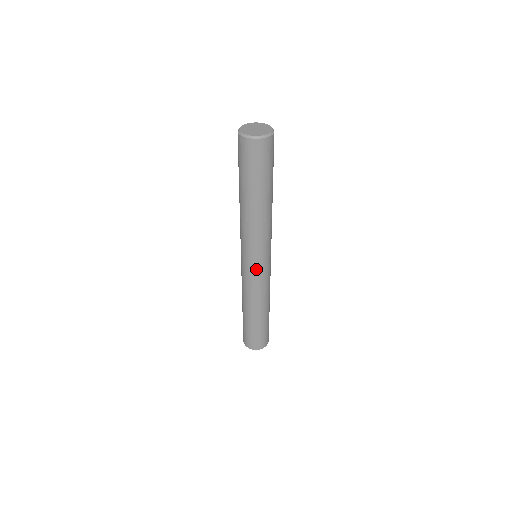
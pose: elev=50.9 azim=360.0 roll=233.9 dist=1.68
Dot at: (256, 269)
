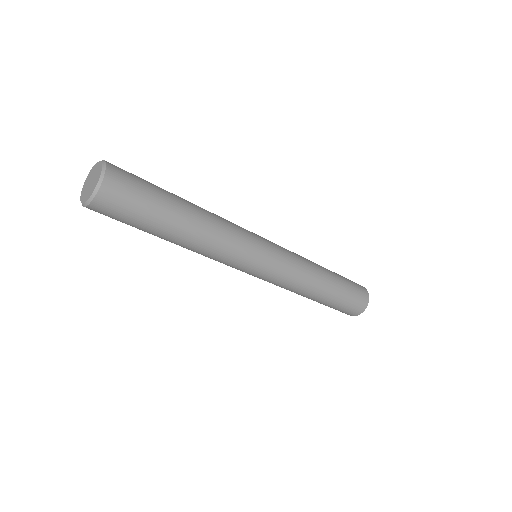
Dot at: (255, 276)
